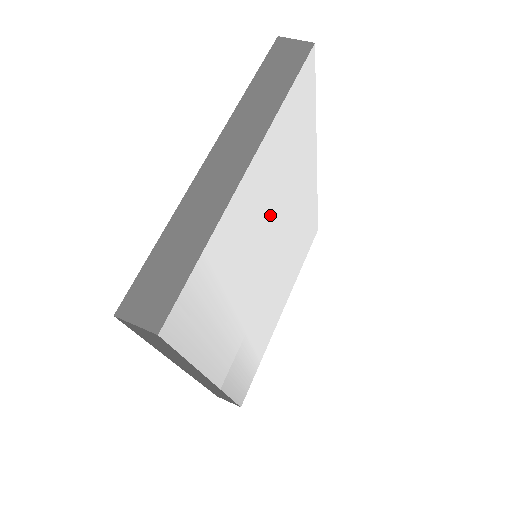
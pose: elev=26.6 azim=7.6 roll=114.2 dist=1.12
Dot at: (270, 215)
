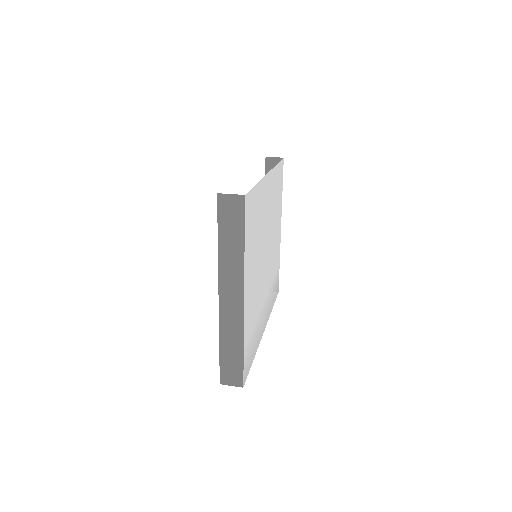
Dot at: (258, 262)
